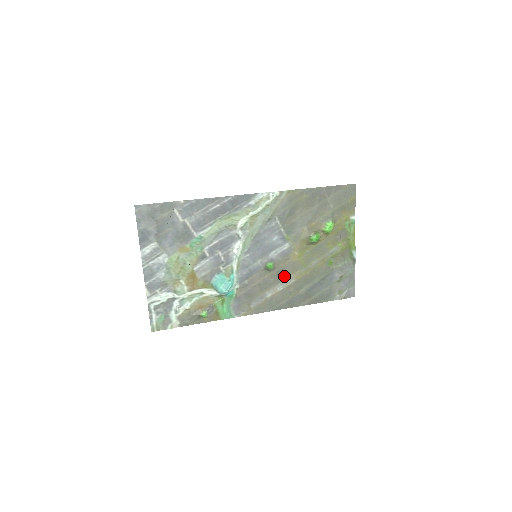
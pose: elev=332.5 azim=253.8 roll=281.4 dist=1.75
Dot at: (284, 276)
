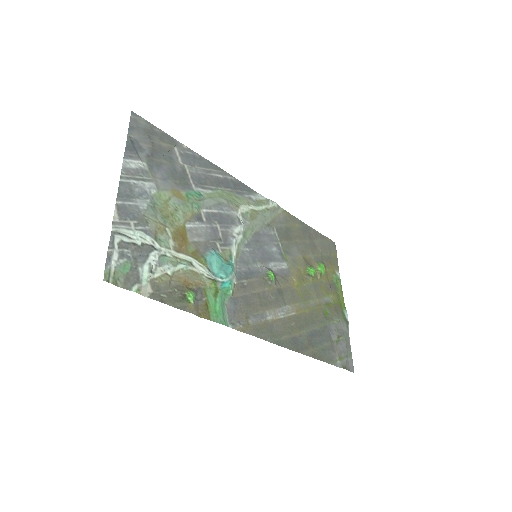
Dot at: (284, 301)
